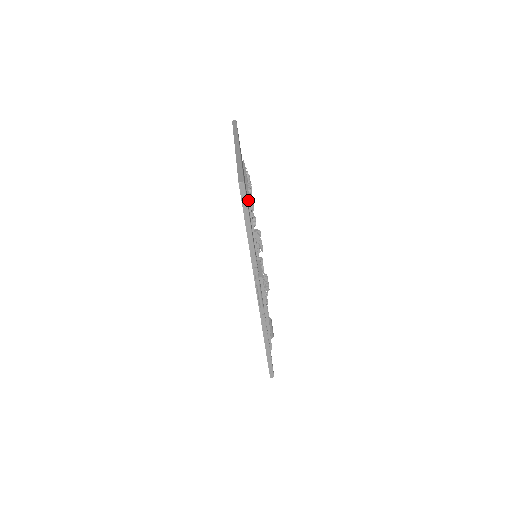
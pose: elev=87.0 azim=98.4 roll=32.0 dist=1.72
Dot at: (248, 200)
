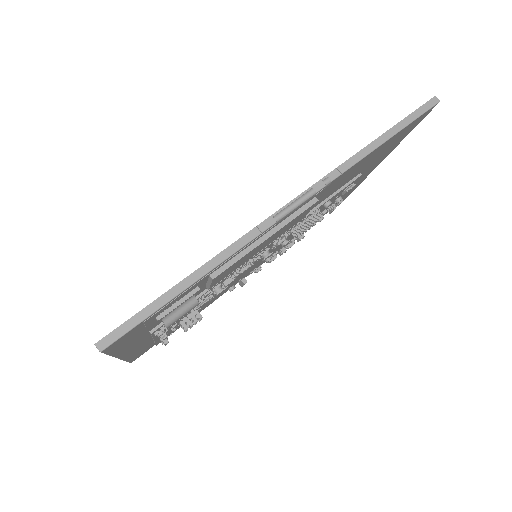
Dot at: (360, 174)
